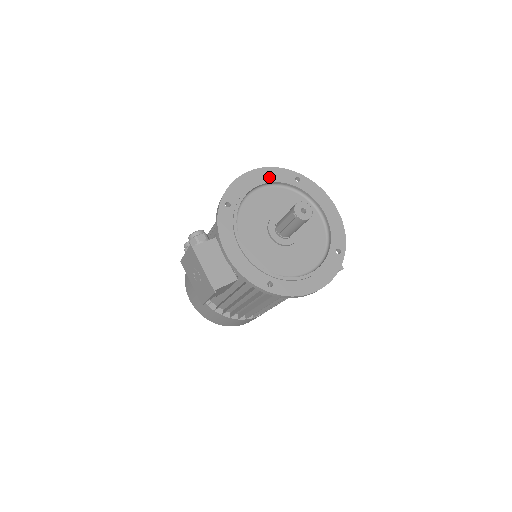
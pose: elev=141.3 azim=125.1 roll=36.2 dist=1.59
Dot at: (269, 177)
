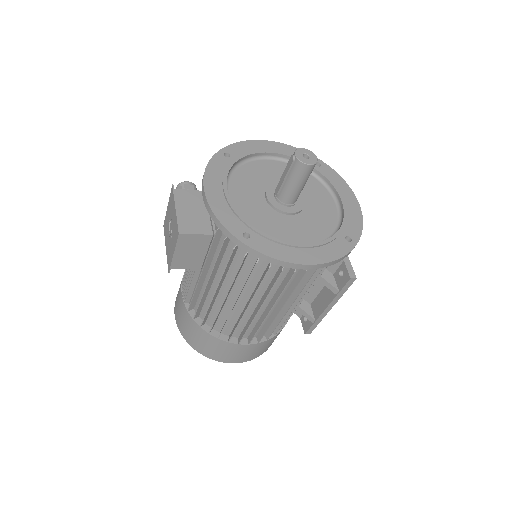
Dot at: (285, 152)
